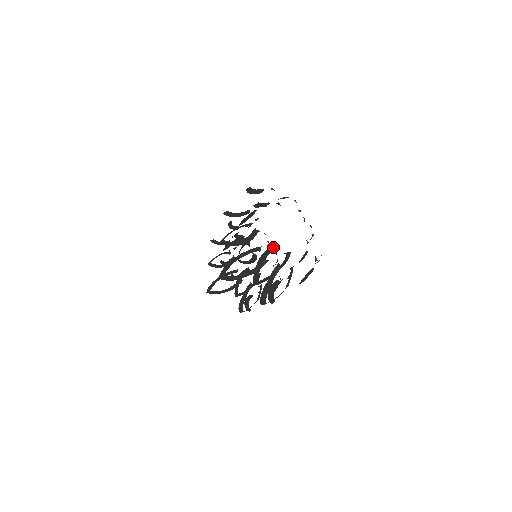
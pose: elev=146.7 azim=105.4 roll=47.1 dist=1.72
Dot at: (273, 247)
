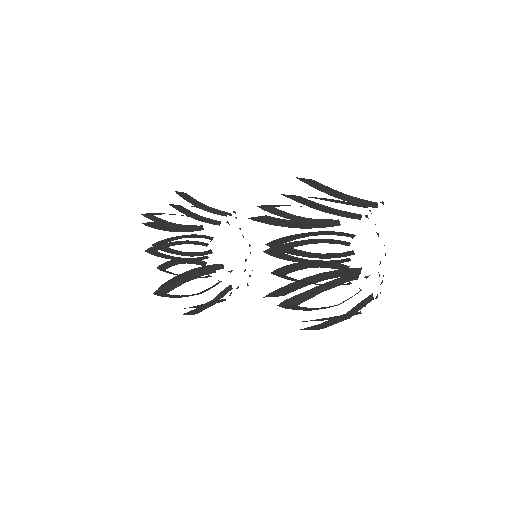
Dot at: (357, 270)
